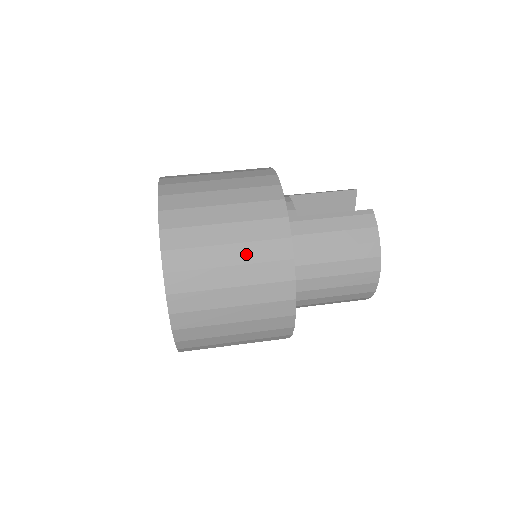
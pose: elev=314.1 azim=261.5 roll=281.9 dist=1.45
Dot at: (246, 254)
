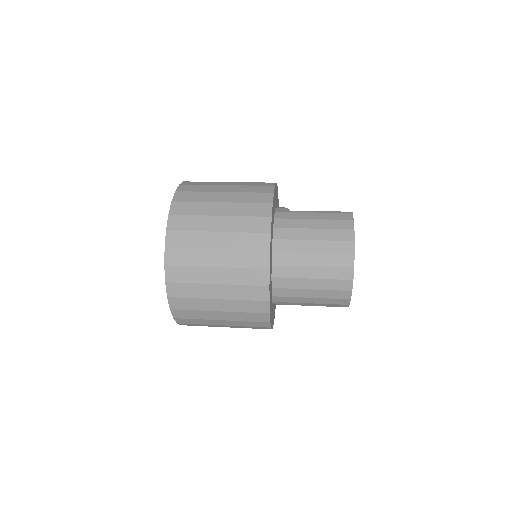
Dot at: (234, 210)
